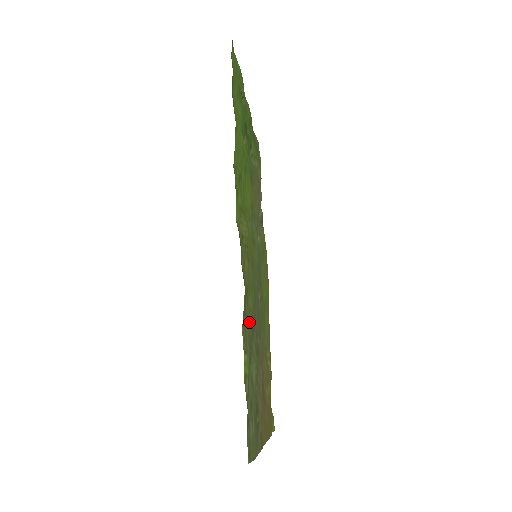
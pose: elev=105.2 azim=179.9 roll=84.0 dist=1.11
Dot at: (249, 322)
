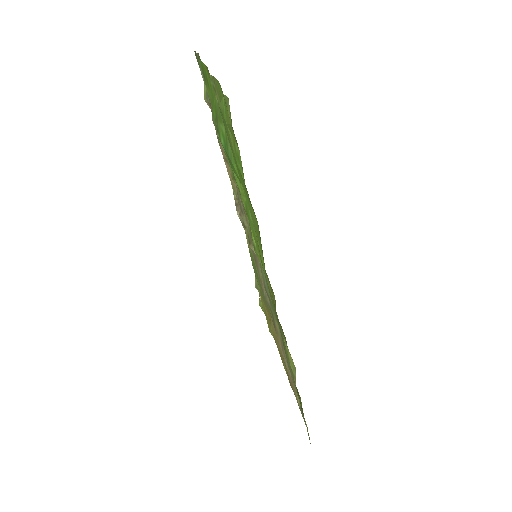
Dot at: (288, 359)
